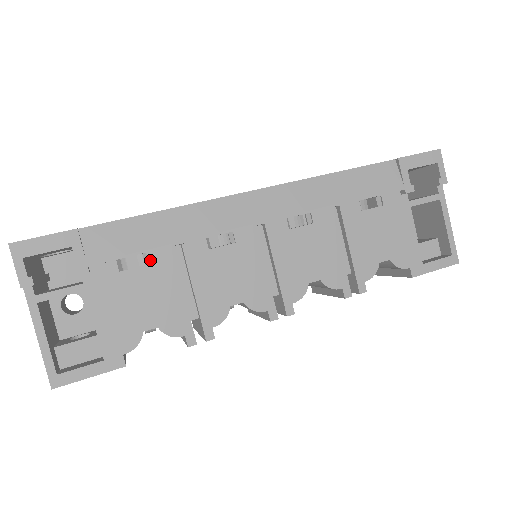
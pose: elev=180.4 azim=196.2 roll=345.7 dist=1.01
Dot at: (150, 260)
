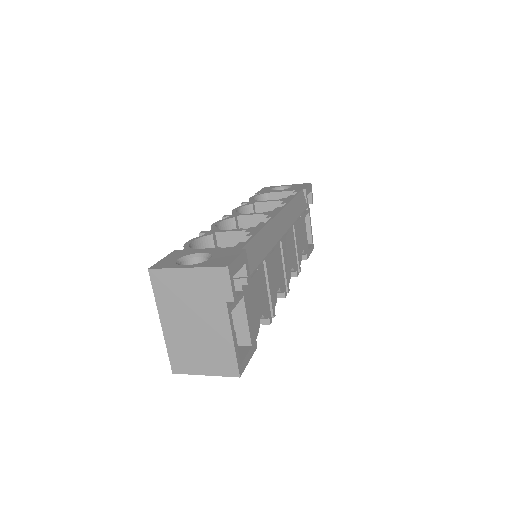
Dot at: (258, 267)
